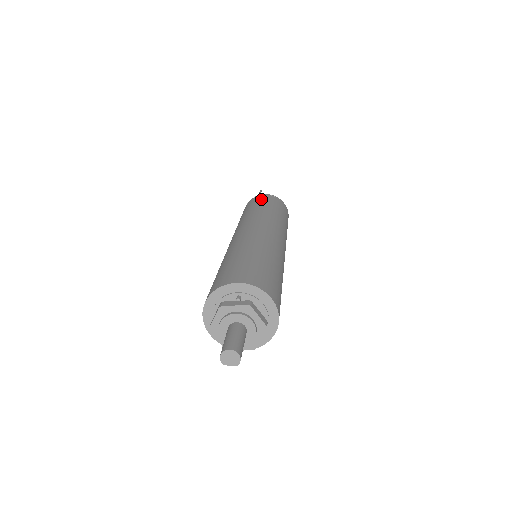
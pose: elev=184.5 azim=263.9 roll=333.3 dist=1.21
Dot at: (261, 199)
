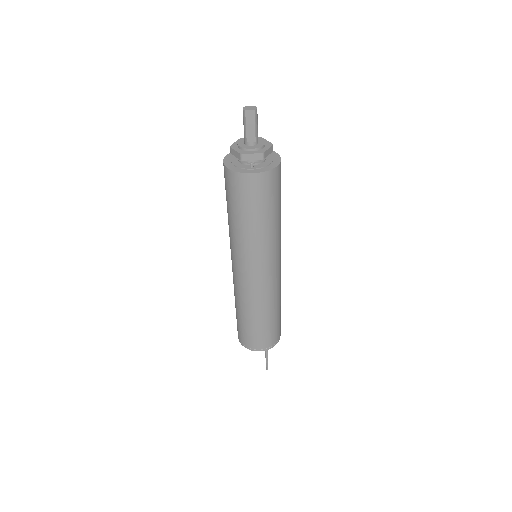
Dot at: occluded
